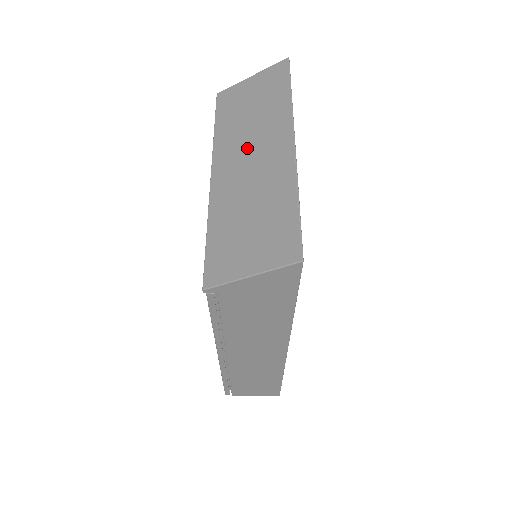
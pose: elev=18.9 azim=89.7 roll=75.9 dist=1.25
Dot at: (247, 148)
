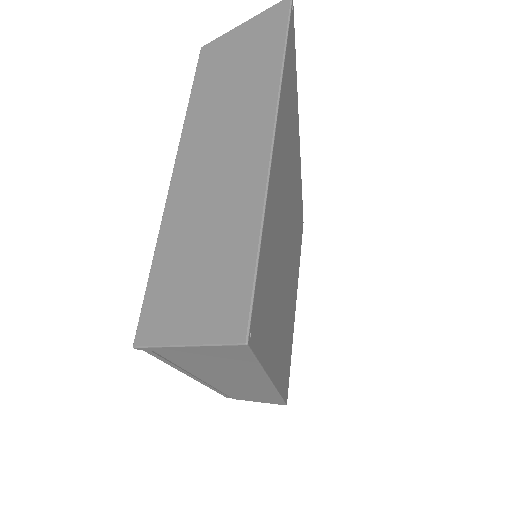
Dot at: (217, 139)
